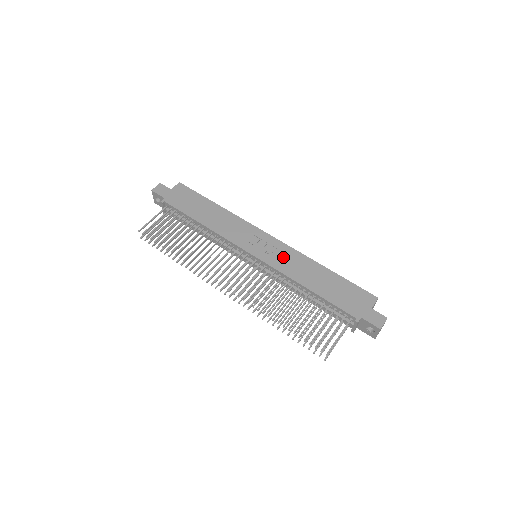
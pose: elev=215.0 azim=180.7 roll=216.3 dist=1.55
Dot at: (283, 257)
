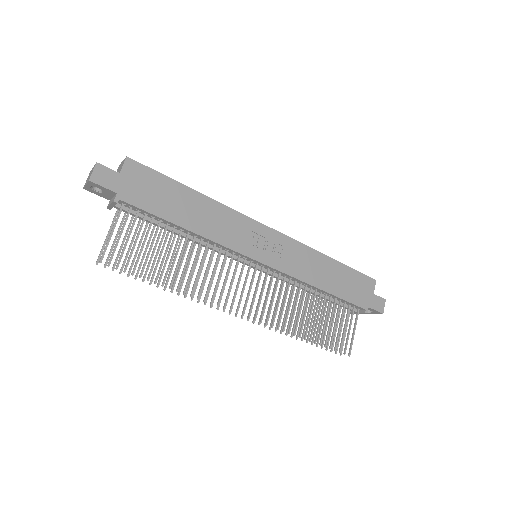
Dot at: (291, 256)
